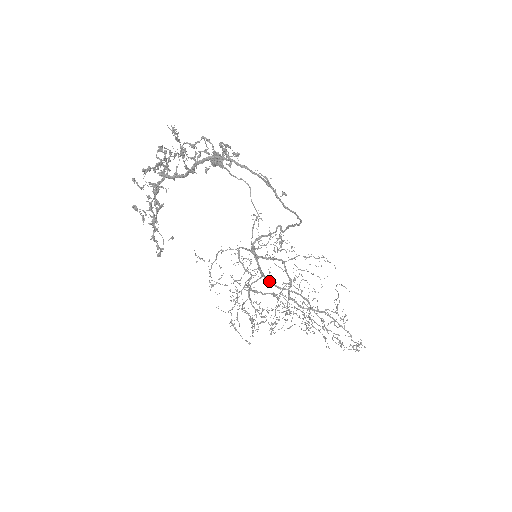
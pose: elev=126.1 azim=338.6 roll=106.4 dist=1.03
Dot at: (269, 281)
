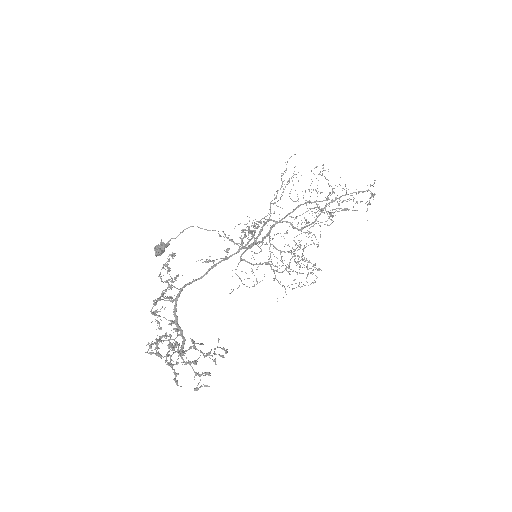
Dot at: occluded
